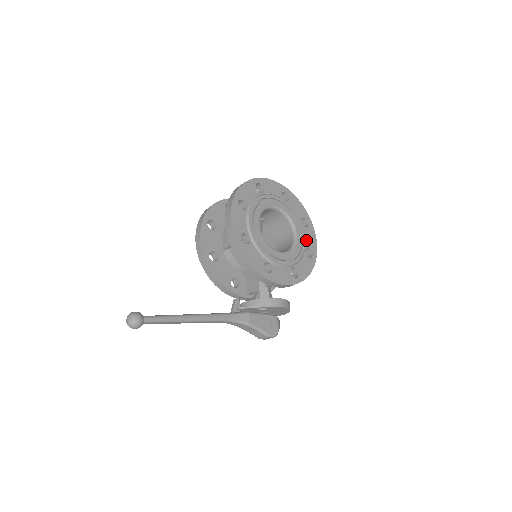
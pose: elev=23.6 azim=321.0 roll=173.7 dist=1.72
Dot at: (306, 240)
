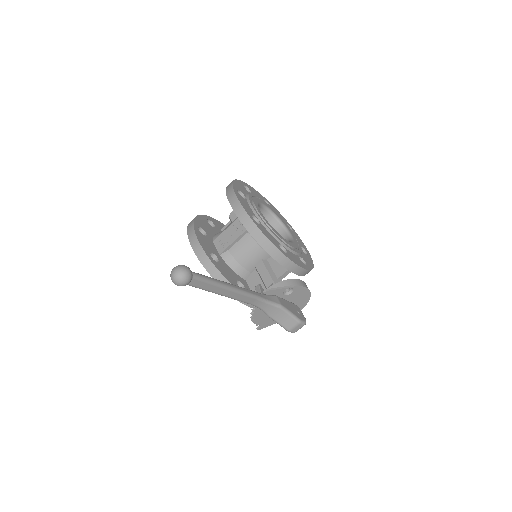
Dot at: occluded
